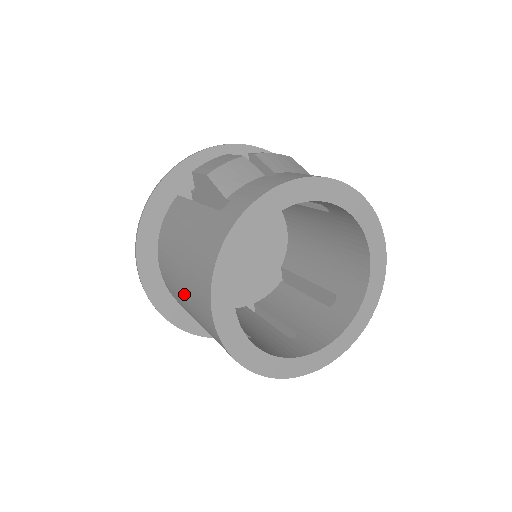
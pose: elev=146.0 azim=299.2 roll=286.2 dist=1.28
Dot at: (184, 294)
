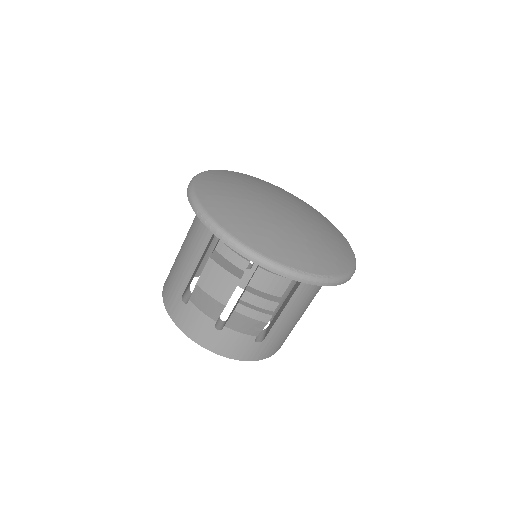
Dot at: occluded
